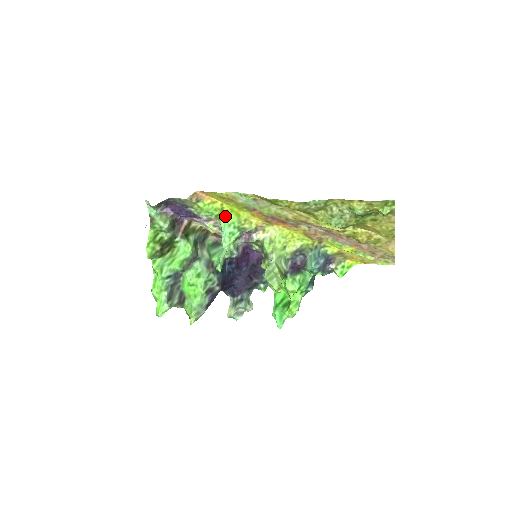
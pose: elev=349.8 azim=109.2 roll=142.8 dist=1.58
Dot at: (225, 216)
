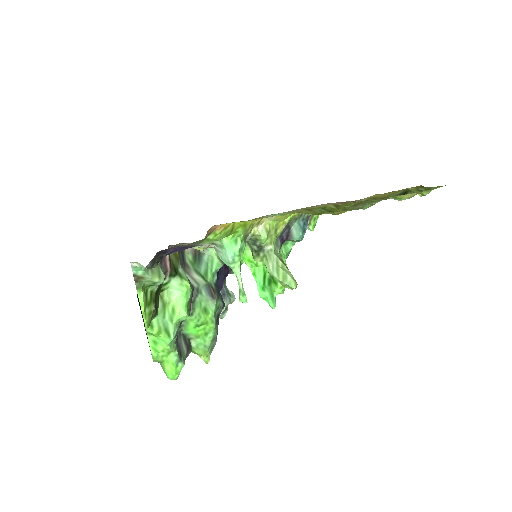
Dot at: (232, 233)
